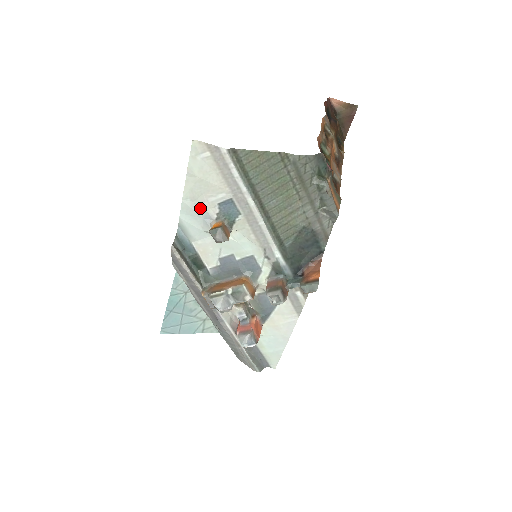
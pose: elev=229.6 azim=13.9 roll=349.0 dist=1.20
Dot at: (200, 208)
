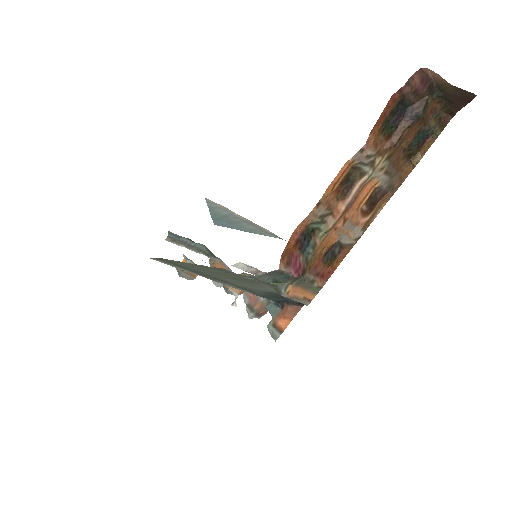
Dot at: occluded
